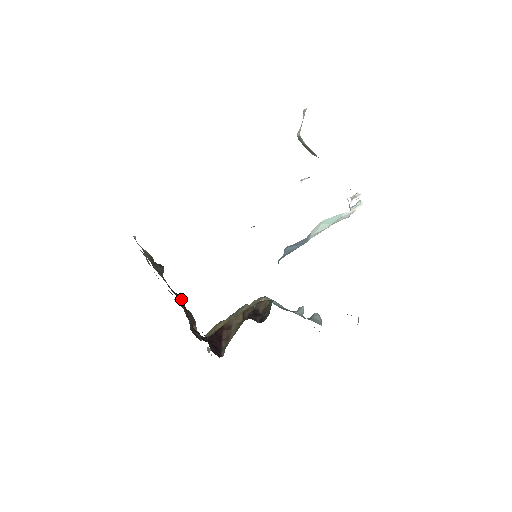
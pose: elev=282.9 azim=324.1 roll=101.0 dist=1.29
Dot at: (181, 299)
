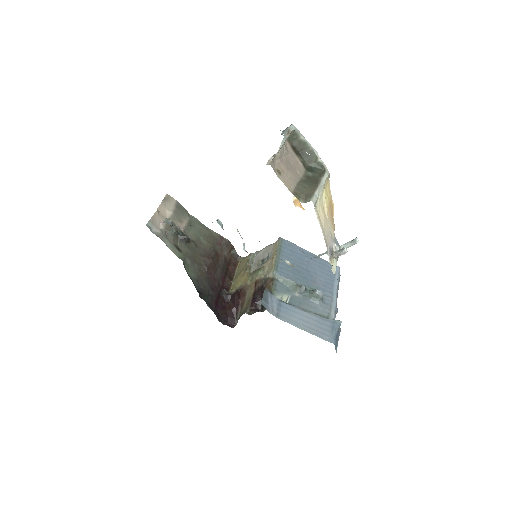
Dot at: (206, 268)
